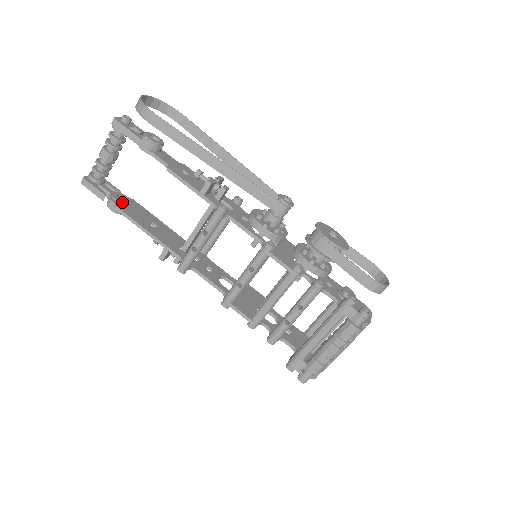
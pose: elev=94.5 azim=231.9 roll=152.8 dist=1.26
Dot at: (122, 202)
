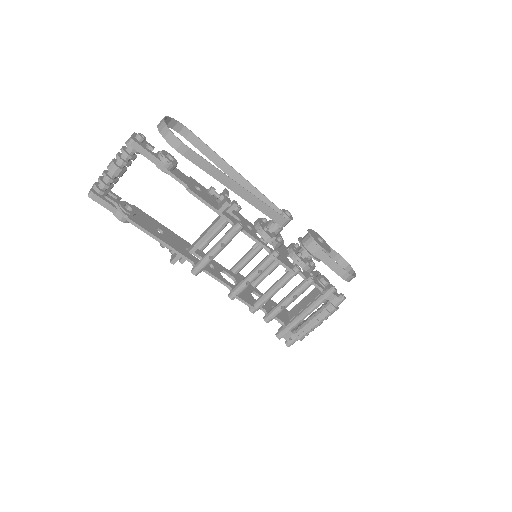
Dot at: (131, 213)
